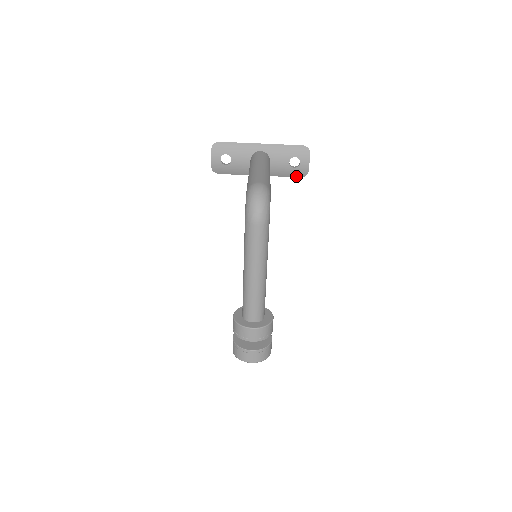
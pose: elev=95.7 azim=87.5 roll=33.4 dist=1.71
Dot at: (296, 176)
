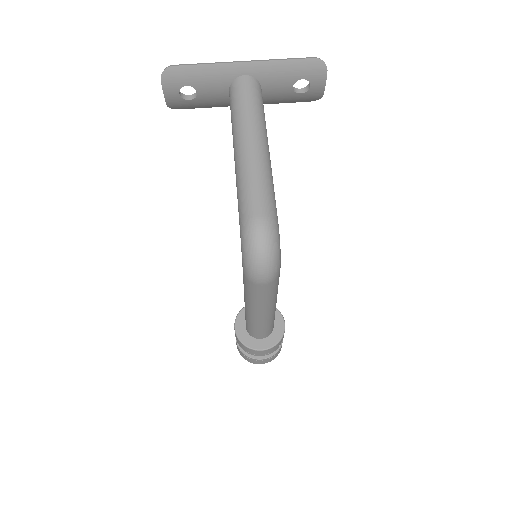
Dot at: (303, 101)
